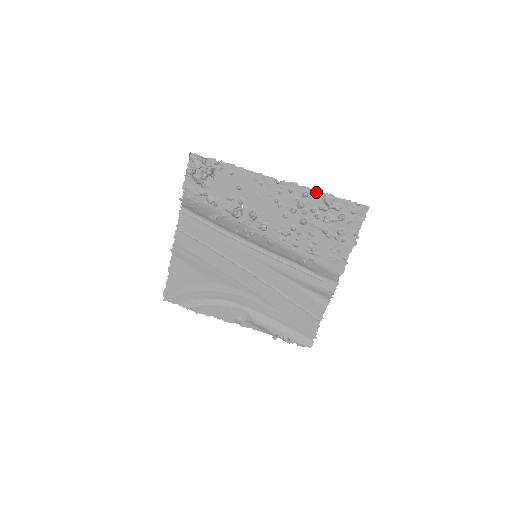
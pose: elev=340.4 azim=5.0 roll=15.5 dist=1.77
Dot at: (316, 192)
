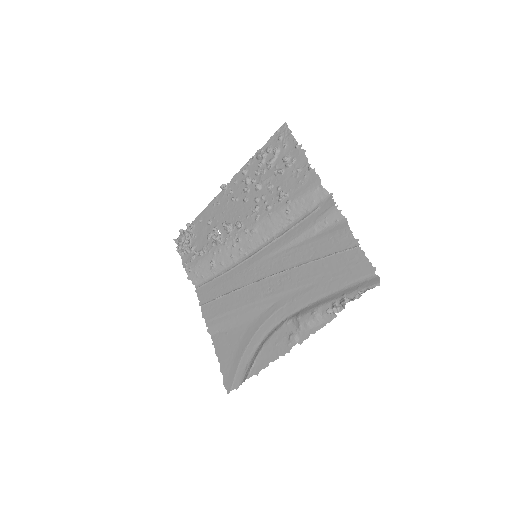
Dot at: (249, 162)
